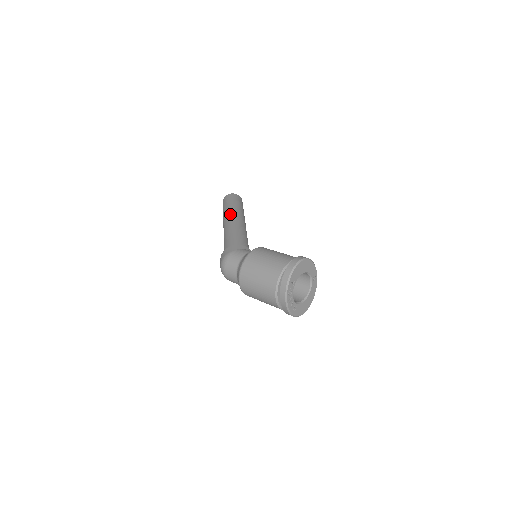
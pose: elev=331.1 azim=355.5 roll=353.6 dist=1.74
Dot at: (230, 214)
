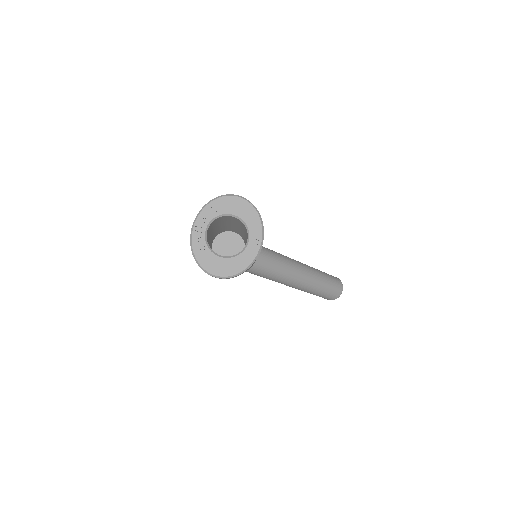
Dot at: occluded
